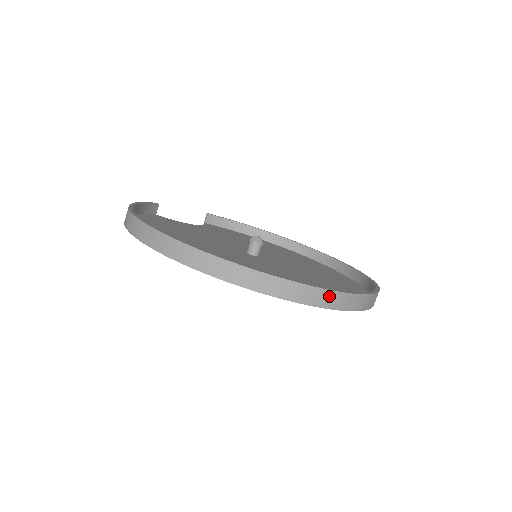
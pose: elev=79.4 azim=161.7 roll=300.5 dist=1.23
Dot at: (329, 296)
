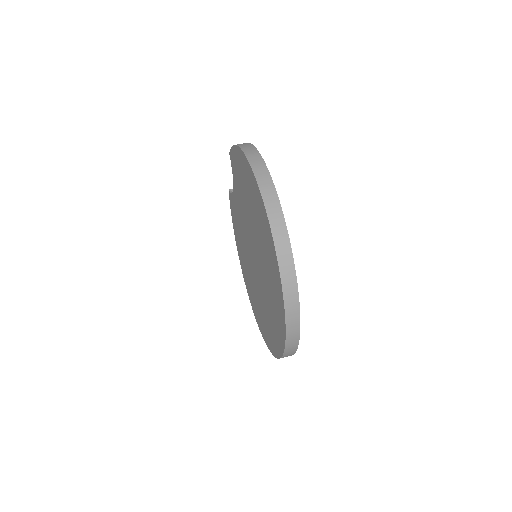
Dot at: (295, 335)
